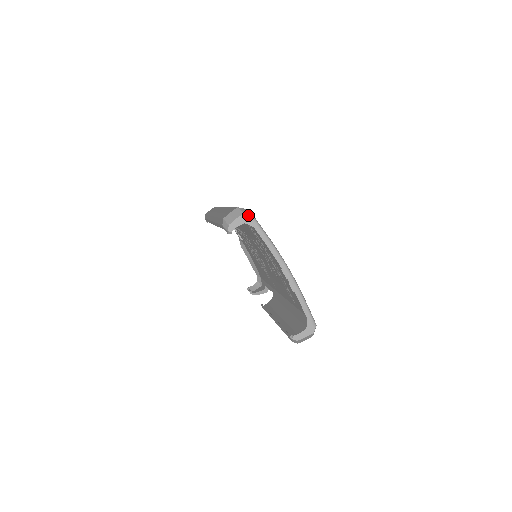
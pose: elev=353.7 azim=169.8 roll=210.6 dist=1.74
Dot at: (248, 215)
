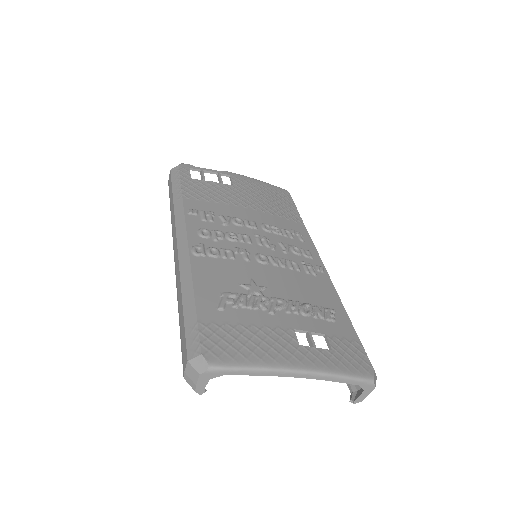
Dot at: (206, 372)
